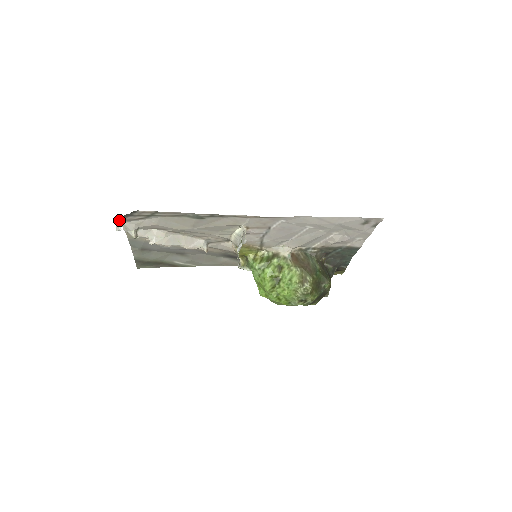
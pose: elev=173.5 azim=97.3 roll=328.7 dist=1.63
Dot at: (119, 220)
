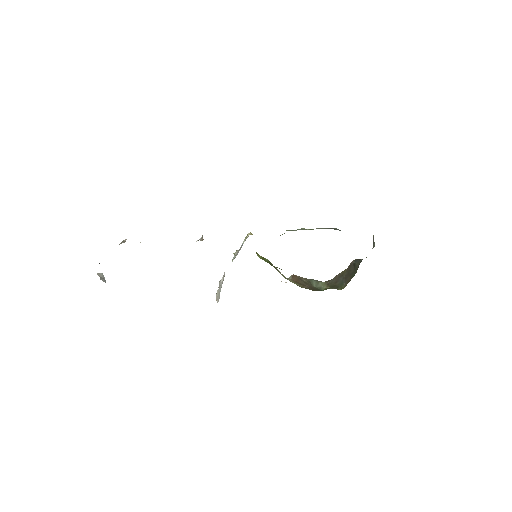
Dot at: occluded
